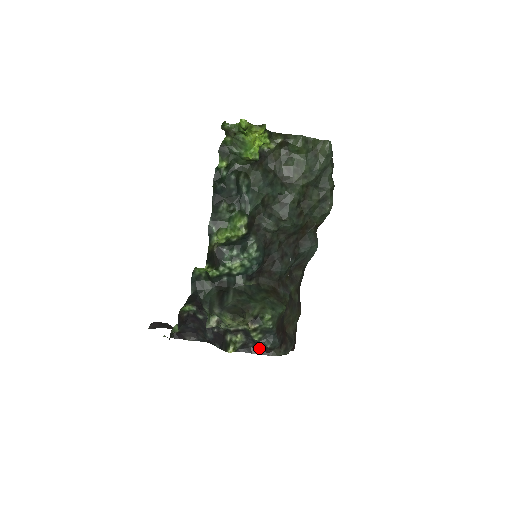
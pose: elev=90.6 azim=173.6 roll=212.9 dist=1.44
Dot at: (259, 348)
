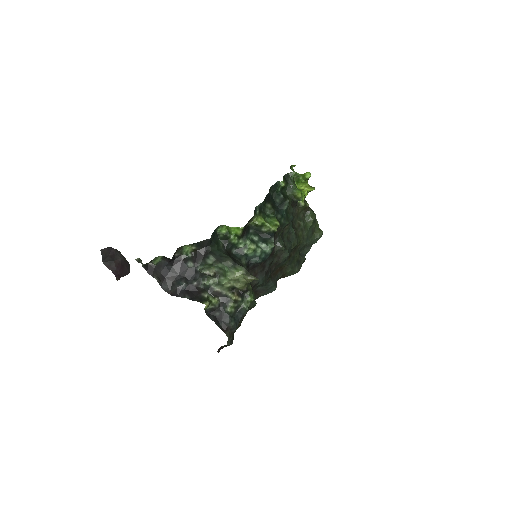
Dot at: (221, 321)
